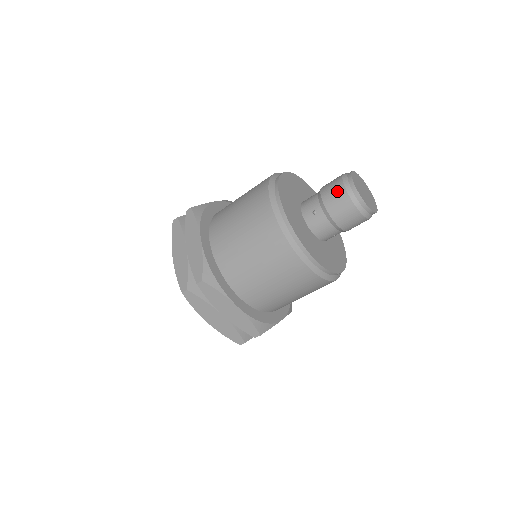
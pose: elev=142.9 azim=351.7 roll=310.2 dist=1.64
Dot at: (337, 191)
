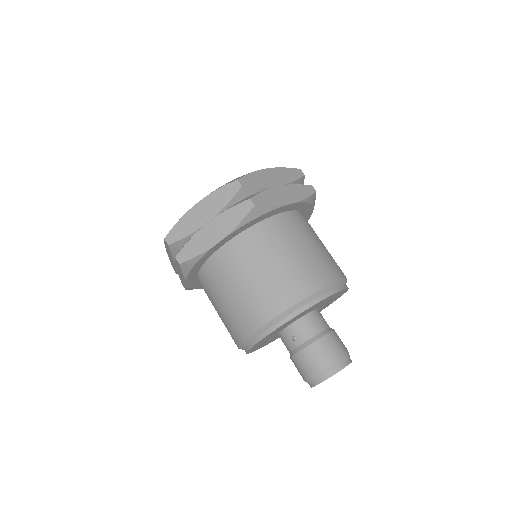
Dot at: (315, 364)
